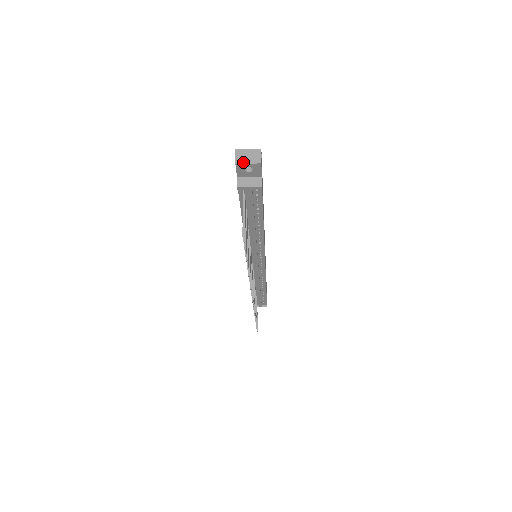
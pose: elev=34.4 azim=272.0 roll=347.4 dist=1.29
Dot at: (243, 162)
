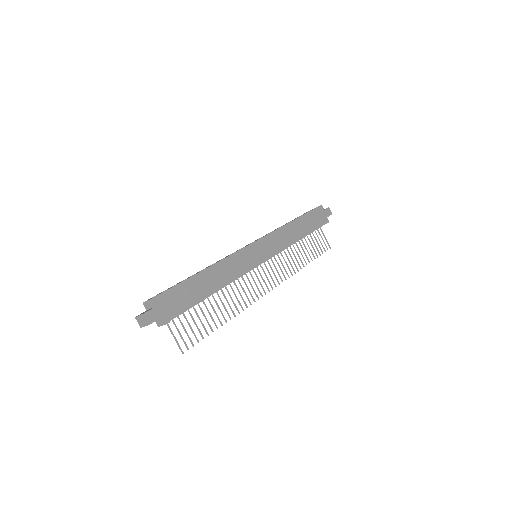
Dot at: (142, 326)
